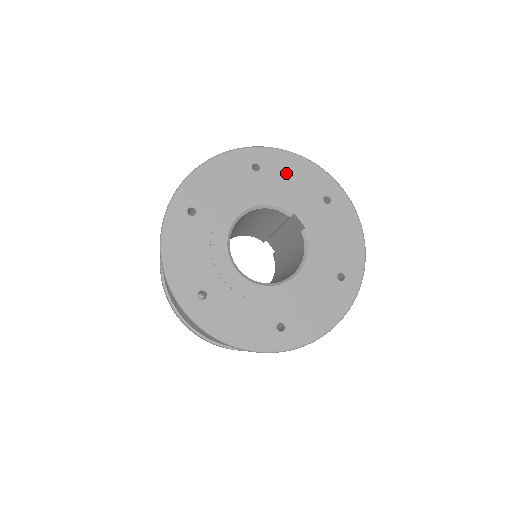
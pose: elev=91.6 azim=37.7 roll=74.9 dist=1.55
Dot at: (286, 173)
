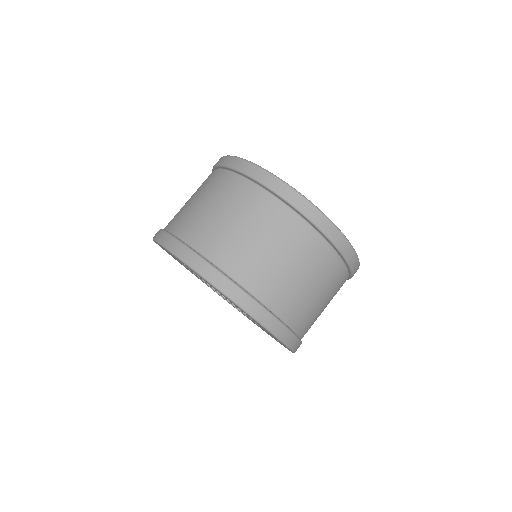
Dot at: occluded
